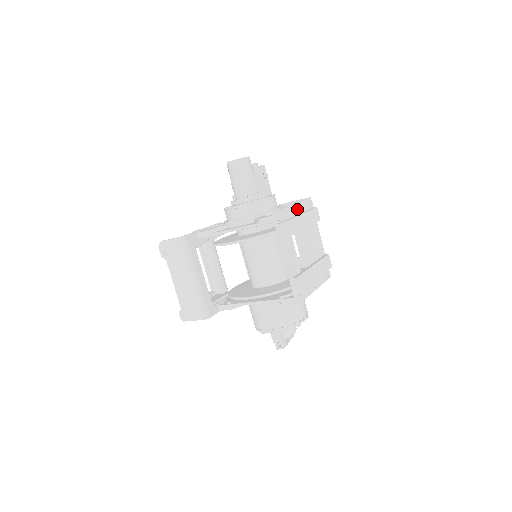
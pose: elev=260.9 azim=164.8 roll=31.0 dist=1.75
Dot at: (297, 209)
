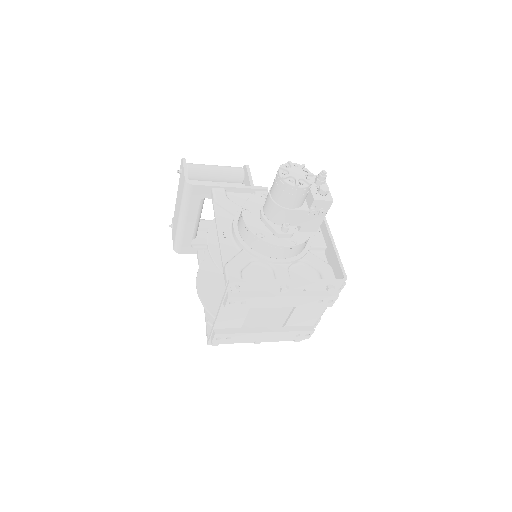
Dot at: (286, 290)
